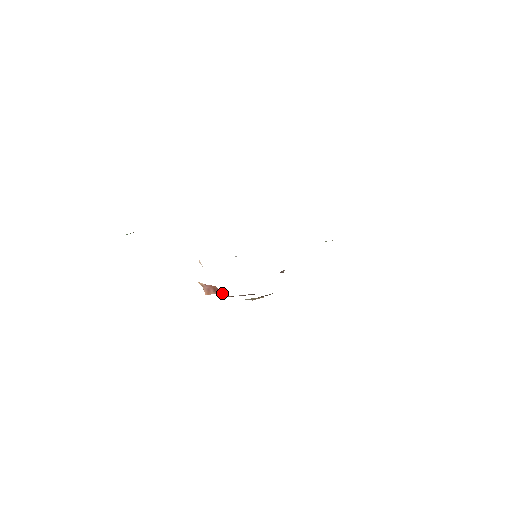
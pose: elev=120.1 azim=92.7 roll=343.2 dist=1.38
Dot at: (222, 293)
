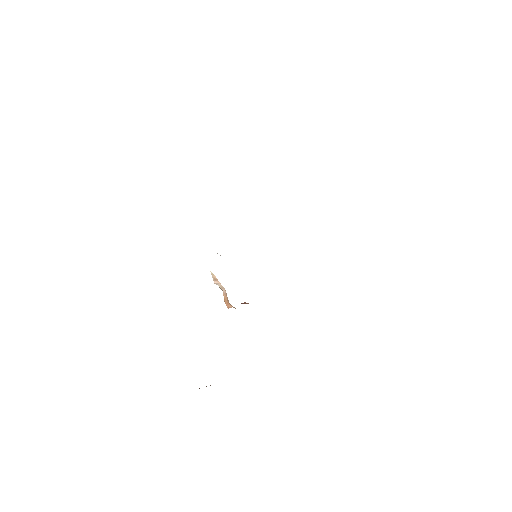
Dot at: occluded
